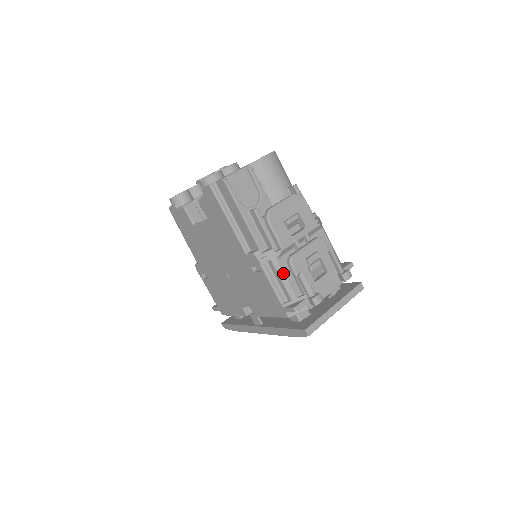
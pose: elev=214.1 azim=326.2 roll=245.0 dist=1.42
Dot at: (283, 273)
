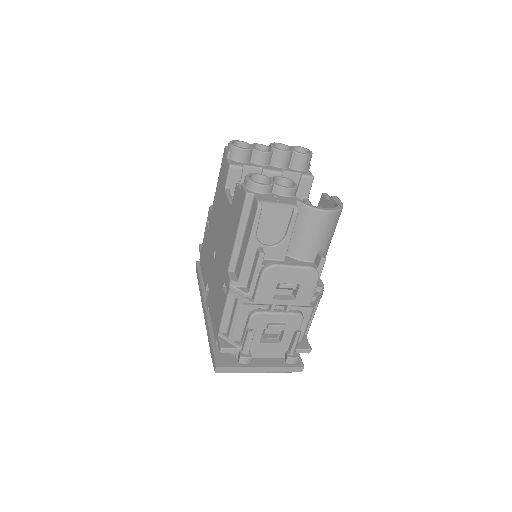
Dot at: (239, 317)
